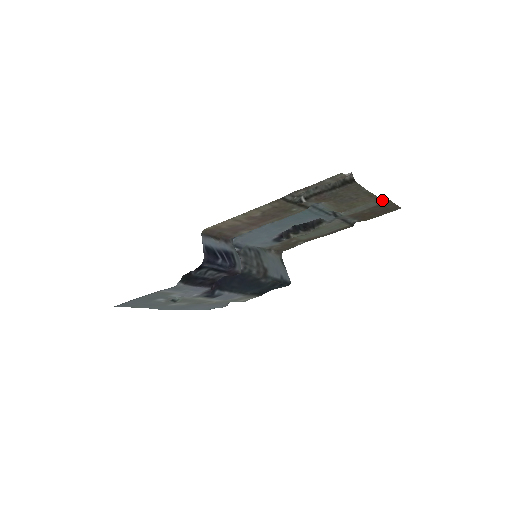
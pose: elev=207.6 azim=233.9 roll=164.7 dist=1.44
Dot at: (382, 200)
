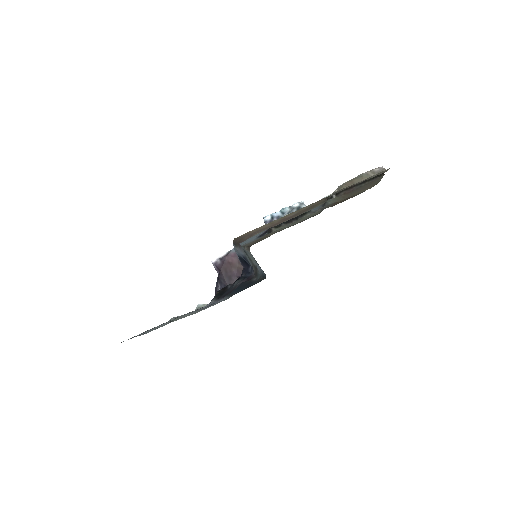
Dot at: occluded
